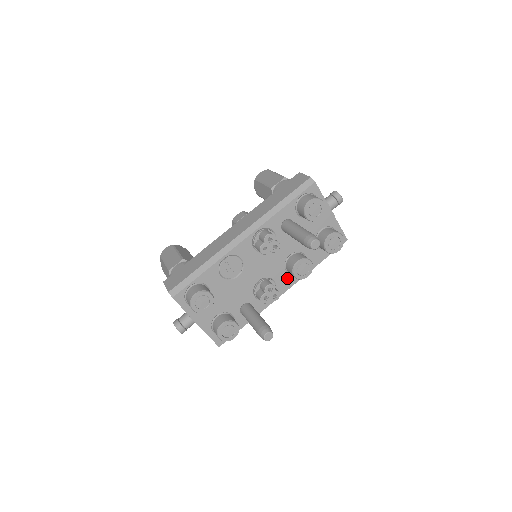
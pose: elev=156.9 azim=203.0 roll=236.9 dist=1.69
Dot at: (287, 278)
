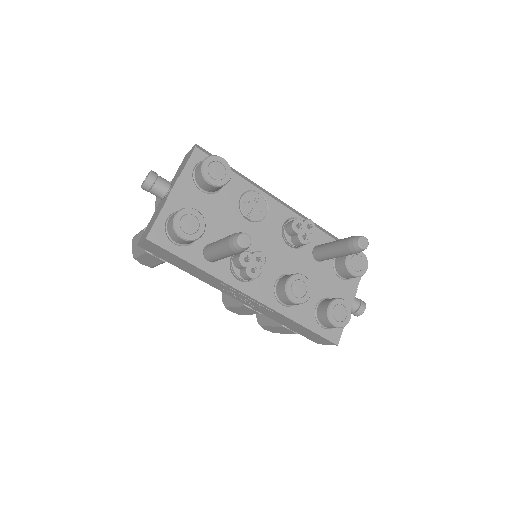
Dot at: (268, 289)
